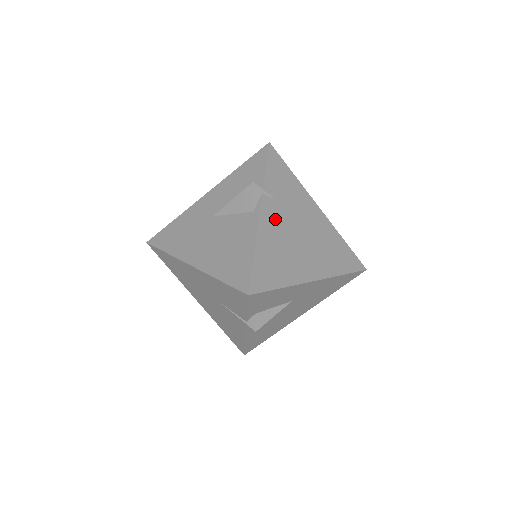
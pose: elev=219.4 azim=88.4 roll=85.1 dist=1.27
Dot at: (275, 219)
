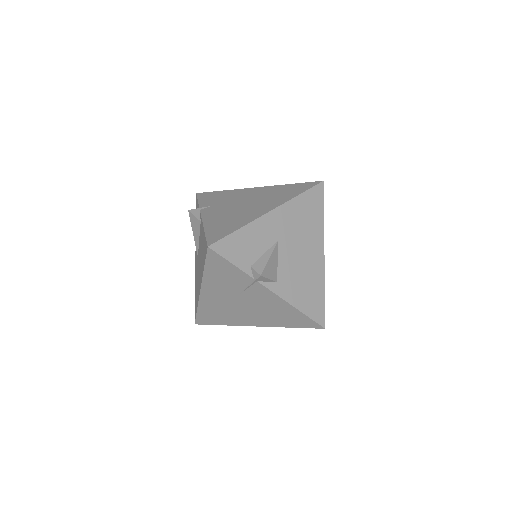
Dot at: (216, 212)
